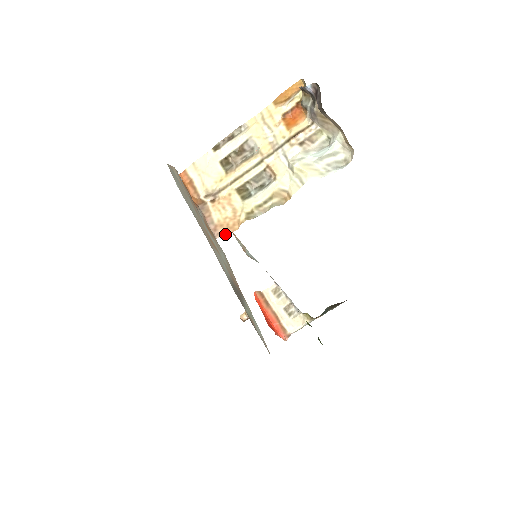
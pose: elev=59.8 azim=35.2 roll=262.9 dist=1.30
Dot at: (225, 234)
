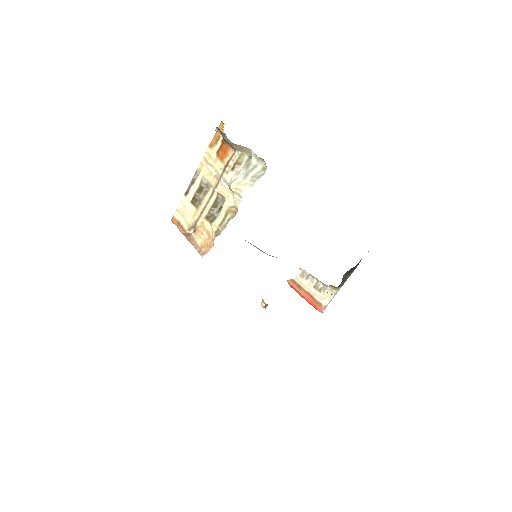
Dot at: (207, 252)
